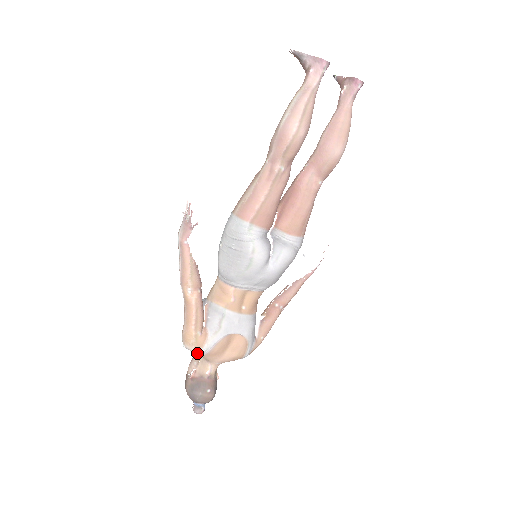
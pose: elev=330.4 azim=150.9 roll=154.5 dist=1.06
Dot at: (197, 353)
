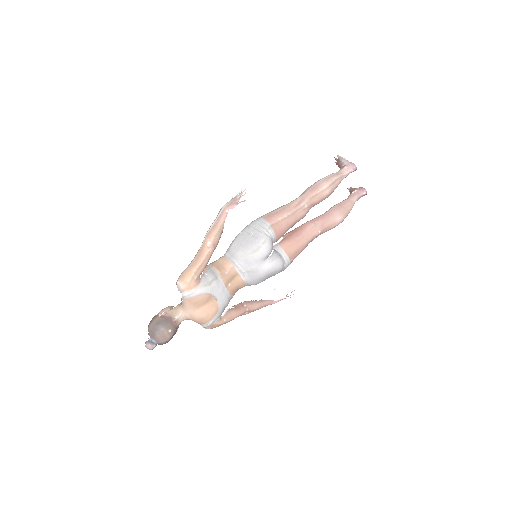
Dot at: (183, 293)
